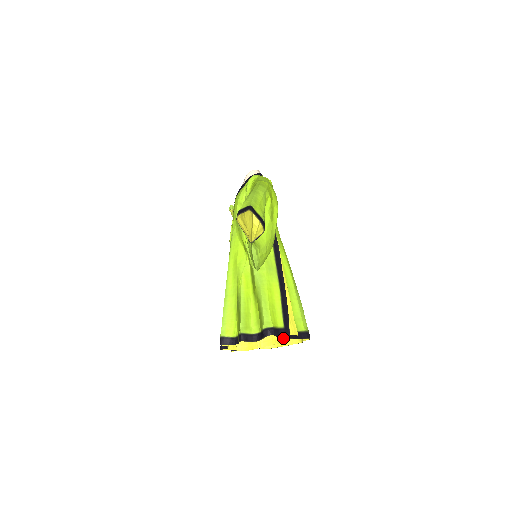
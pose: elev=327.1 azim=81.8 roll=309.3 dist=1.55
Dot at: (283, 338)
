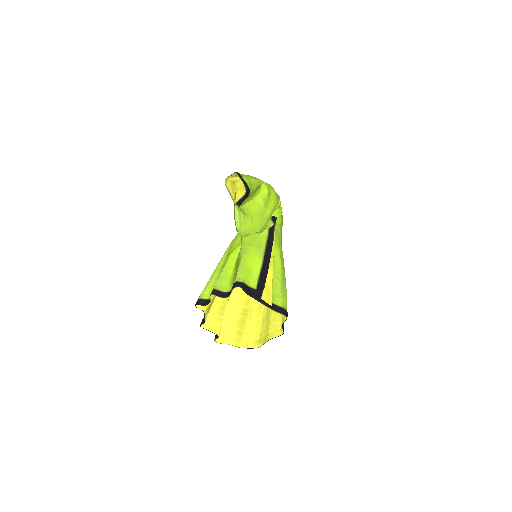
Dot at: (268, 333)
